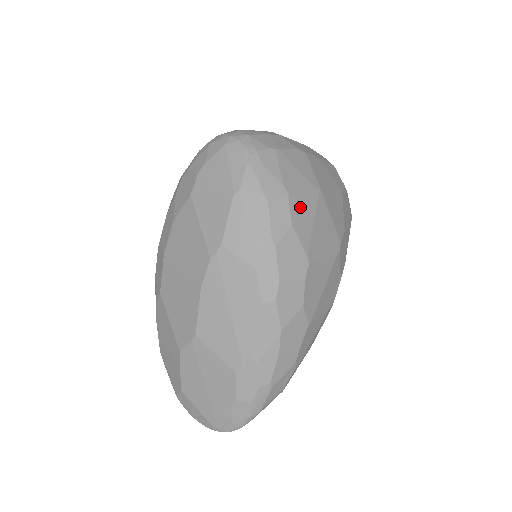
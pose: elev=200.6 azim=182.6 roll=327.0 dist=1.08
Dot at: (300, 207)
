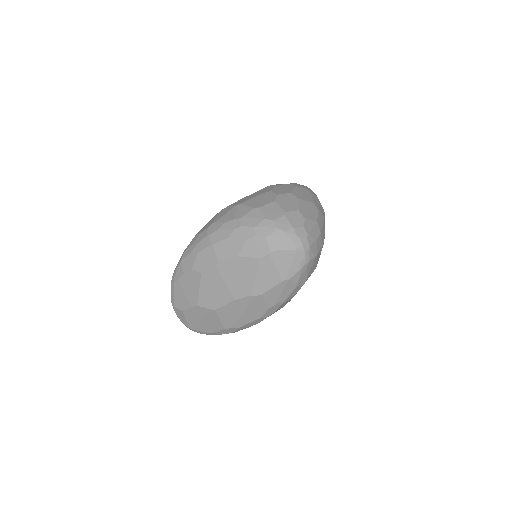
Dot at: occluded
